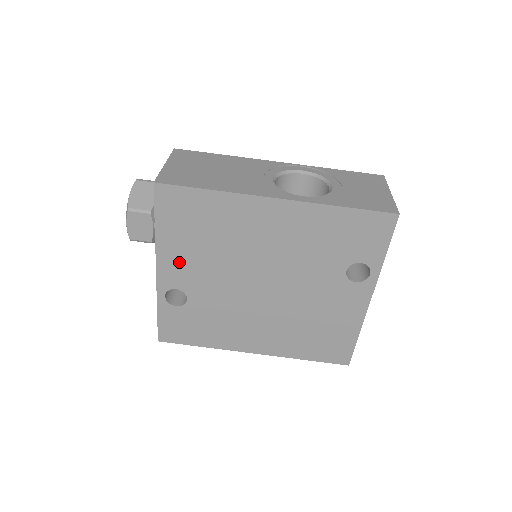
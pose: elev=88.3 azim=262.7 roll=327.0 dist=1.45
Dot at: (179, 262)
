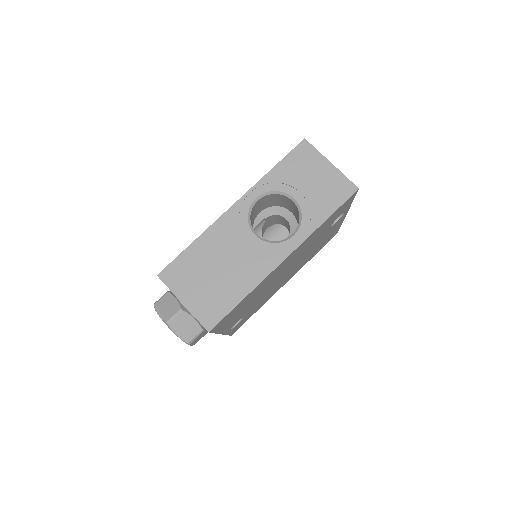
Dot at: occluded
